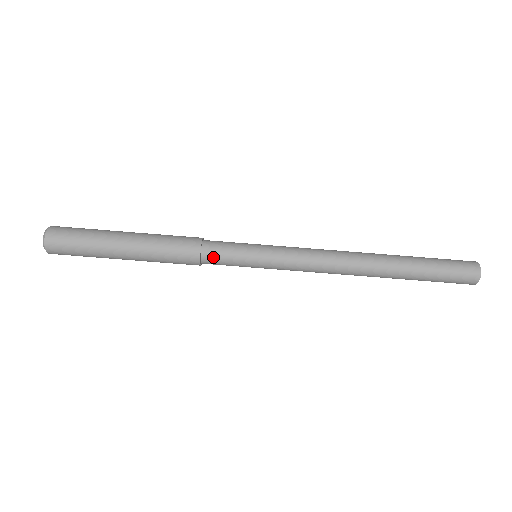
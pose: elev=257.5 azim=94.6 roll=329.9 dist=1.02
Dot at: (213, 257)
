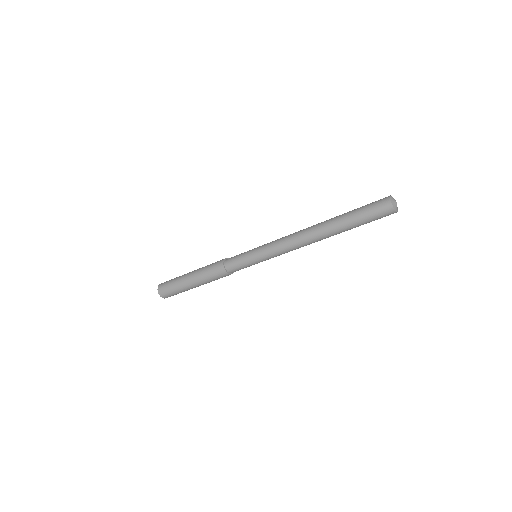
Dot at: (232, 267)
